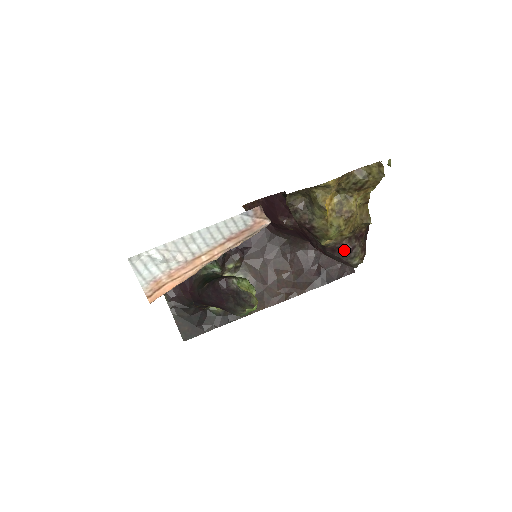
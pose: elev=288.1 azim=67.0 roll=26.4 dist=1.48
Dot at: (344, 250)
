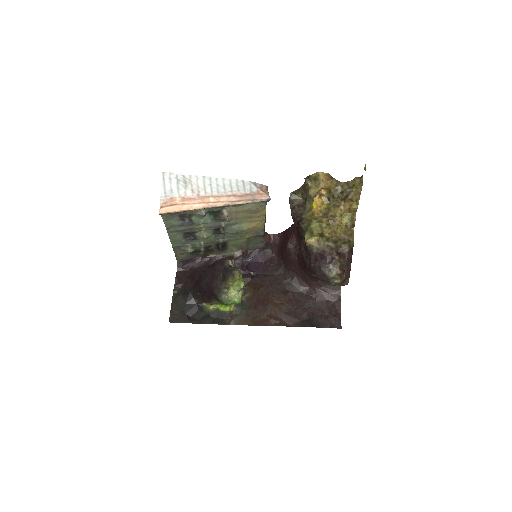
Dot at: (324, 258)
